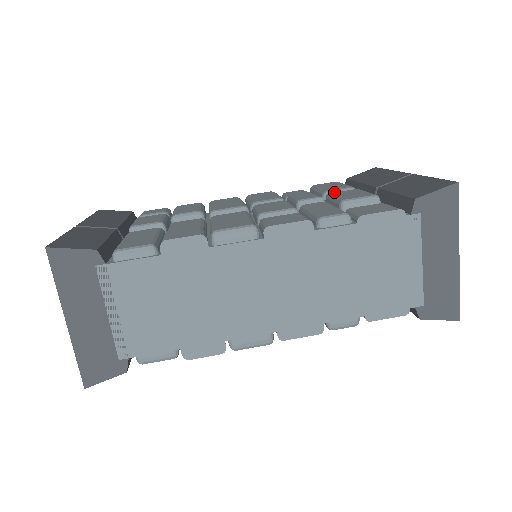
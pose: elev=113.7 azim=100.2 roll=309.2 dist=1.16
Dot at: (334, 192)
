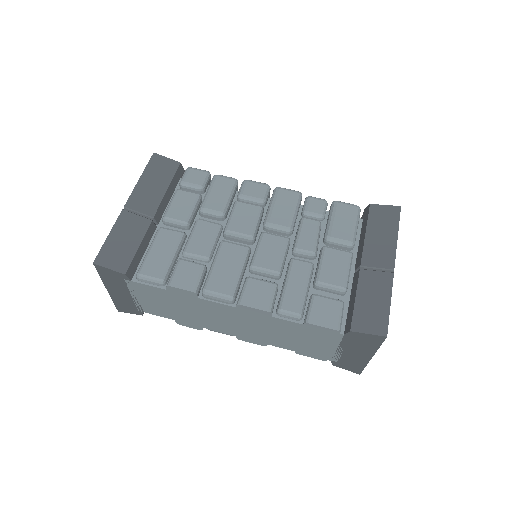
Dot at: (330, 248)
